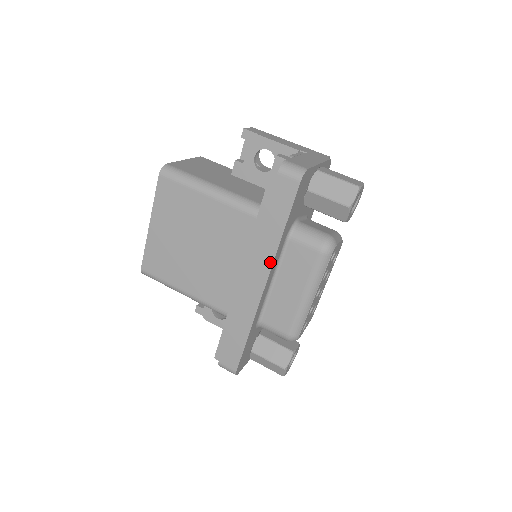
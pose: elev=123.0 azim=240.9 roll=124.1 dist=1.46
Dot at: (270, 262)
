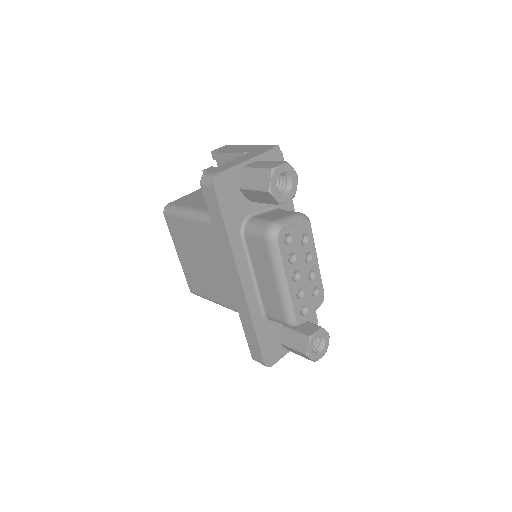
Dot at: (233, 261)
